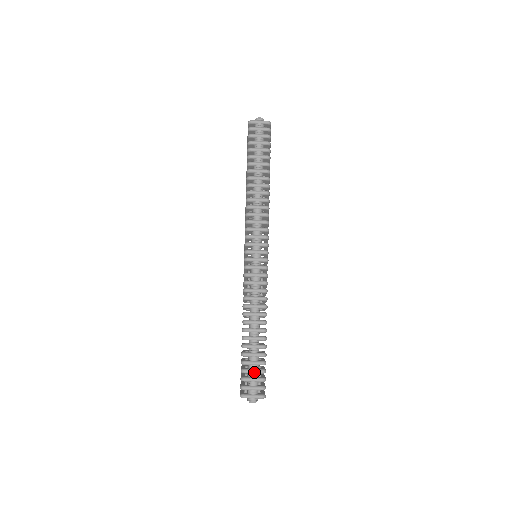
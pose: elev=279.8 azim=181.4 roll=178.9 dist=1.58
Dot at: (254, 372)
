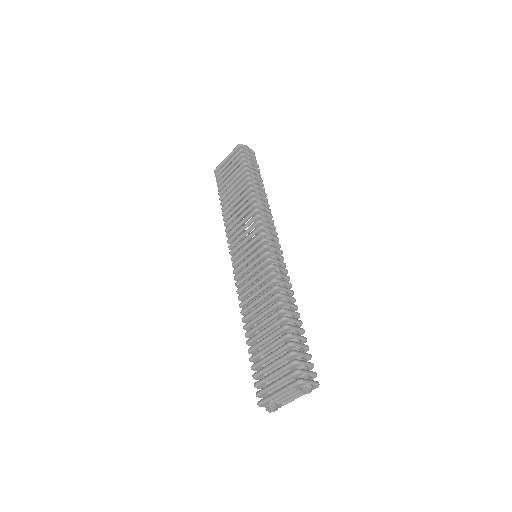
Dot at: (304, 354)
